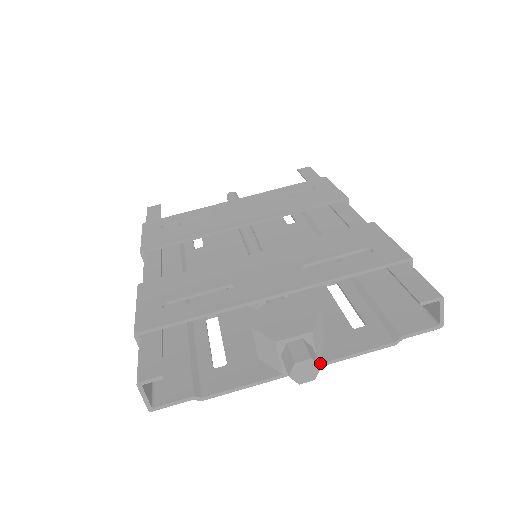
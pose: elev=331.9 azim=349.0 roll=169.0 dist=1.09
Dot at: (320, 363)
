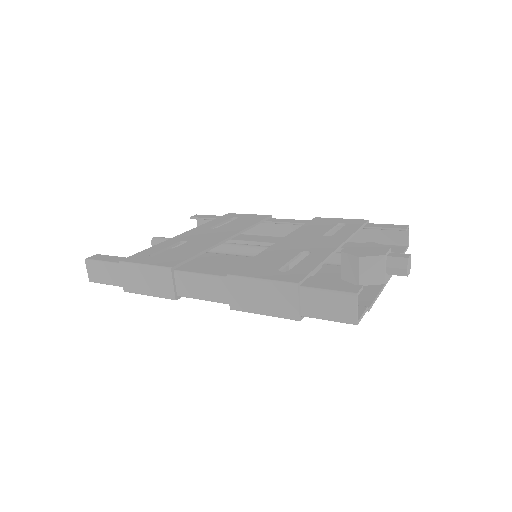
Dot at: occluded
